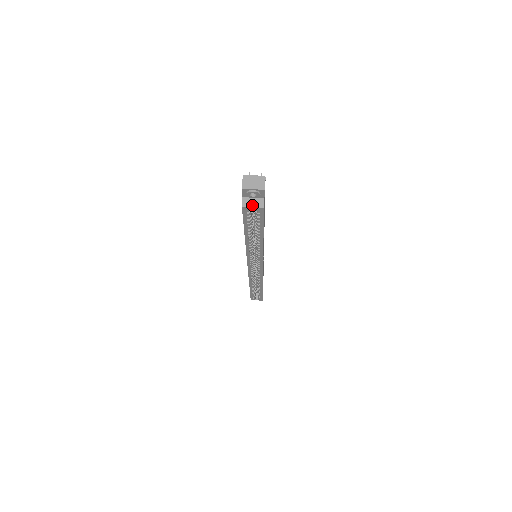
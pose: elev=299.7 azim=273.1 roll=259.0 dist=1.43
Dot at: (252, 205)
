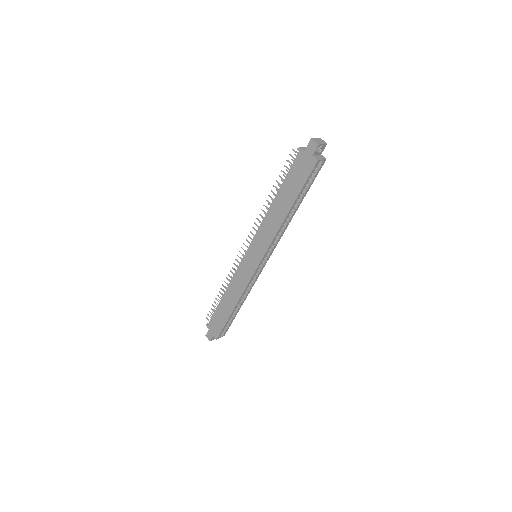
Dot at: (321, 159)
